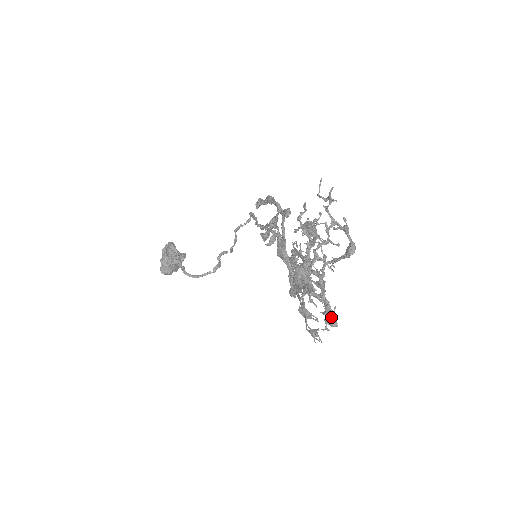
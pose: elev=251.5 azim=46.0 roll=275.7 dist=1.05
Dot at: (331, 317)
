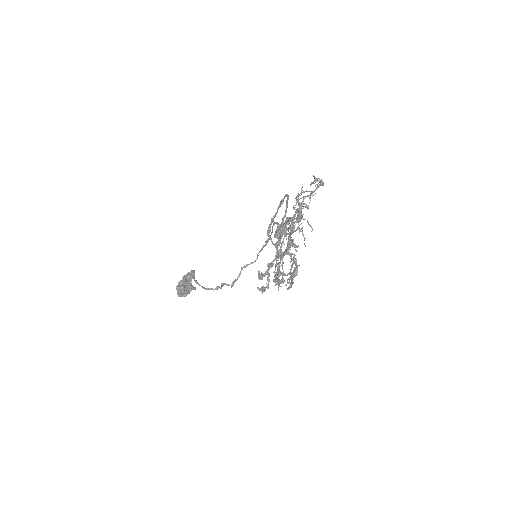
Dot at: (295, 267)
